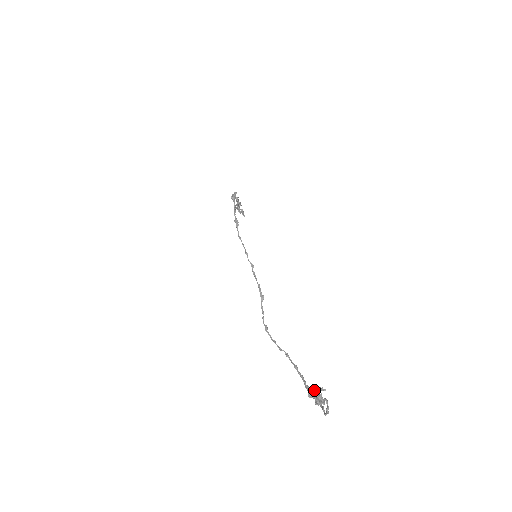
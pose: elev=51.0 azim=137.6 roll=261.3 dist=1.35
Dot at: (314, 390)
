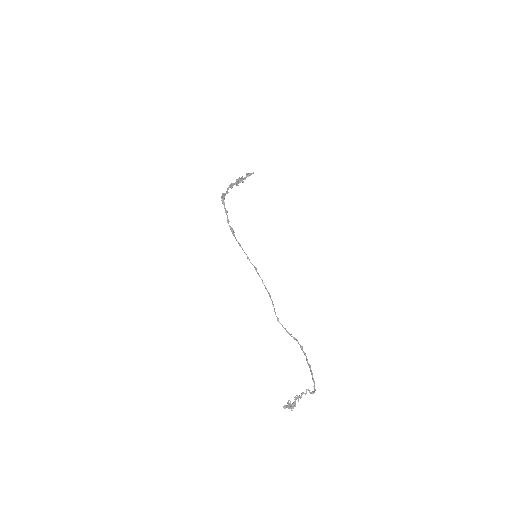
Dot at: (285, 405)
